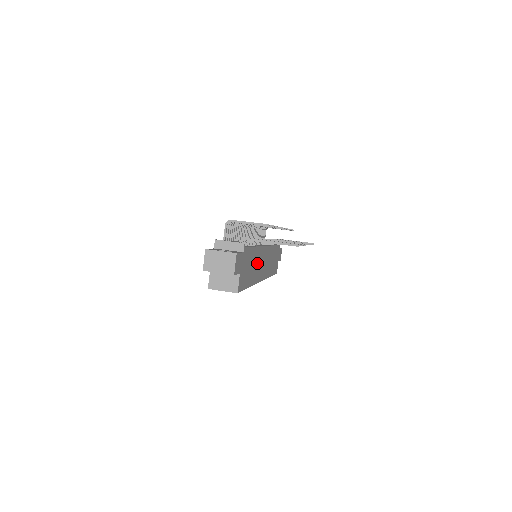
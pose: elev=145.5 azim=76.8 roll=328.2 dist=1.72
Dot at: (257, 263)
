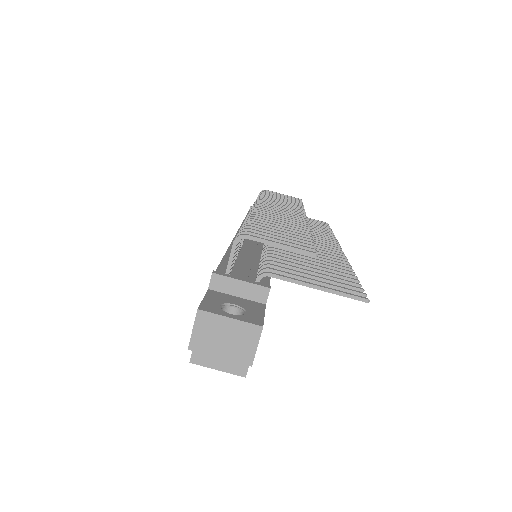
Dot at: occluded
